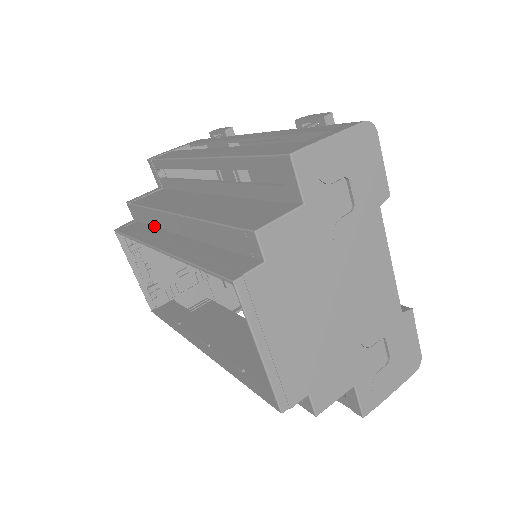
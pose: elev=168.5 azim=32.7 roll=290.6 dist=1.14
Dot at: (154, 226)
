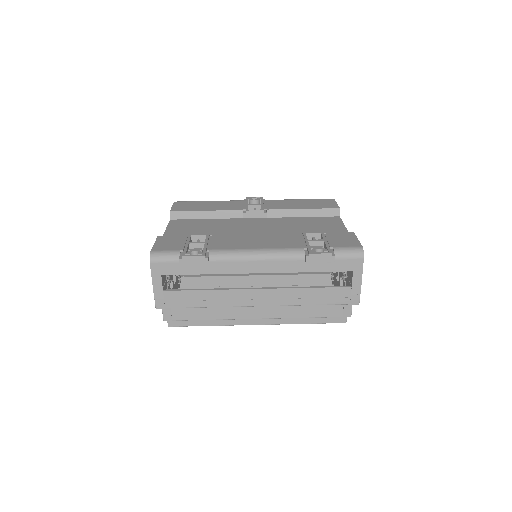
Dot at: occluded
